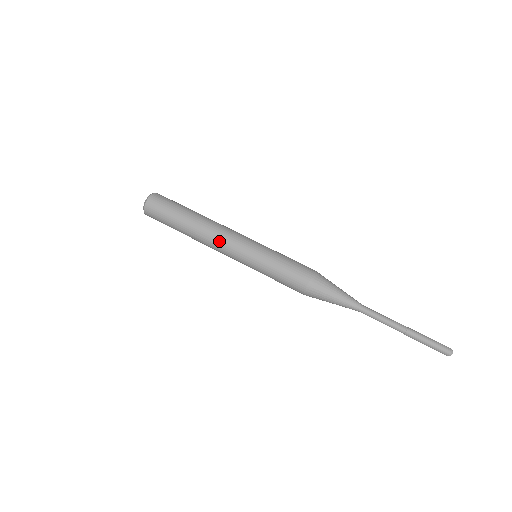
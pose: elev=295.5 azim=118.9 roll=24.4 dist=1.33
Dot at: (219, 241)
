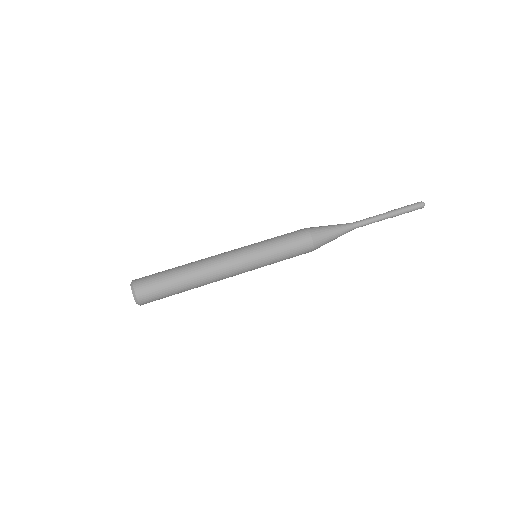
Dot at: (226, 277)
